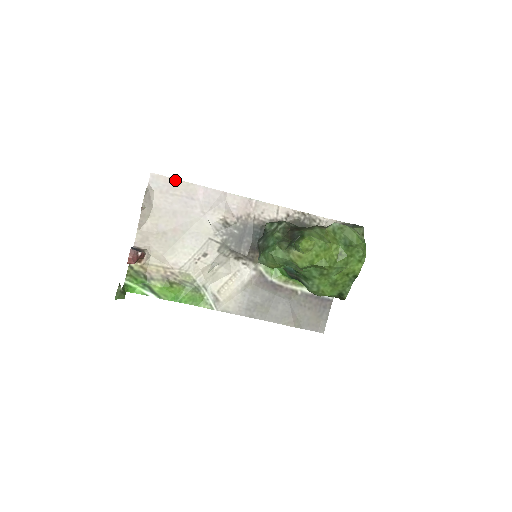
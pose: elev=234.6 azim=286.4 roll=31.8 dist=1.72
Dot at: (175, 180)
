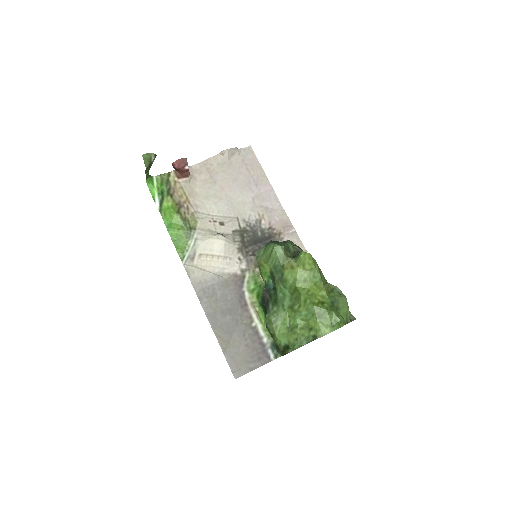
Dot at: (259, 165)
